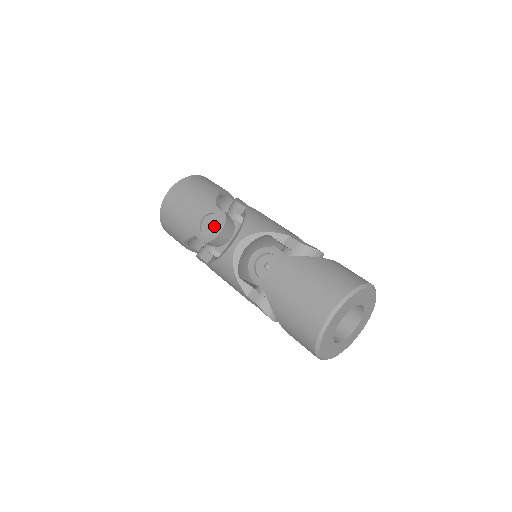
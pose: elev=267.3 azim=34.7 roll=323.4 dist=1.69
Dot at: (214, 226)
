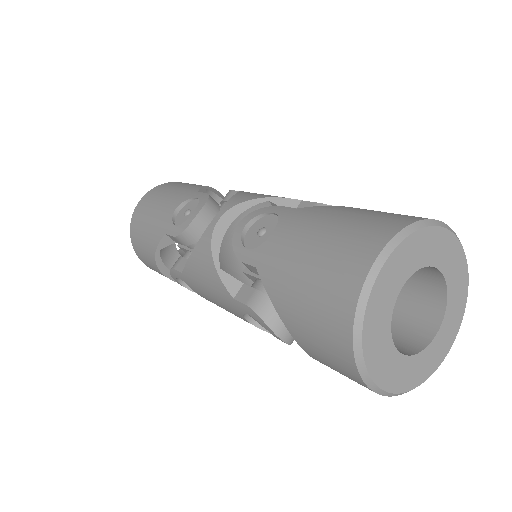
Dot at: occluded
